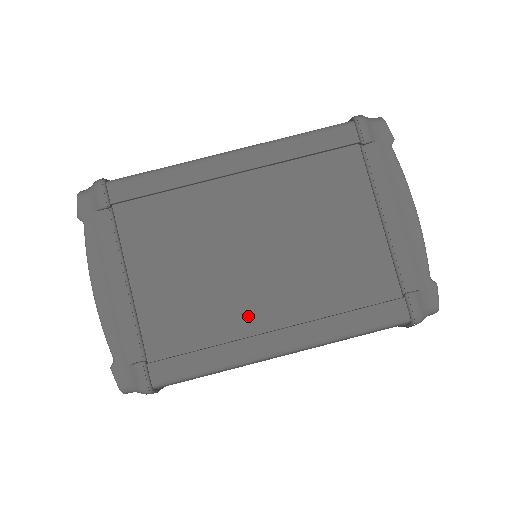
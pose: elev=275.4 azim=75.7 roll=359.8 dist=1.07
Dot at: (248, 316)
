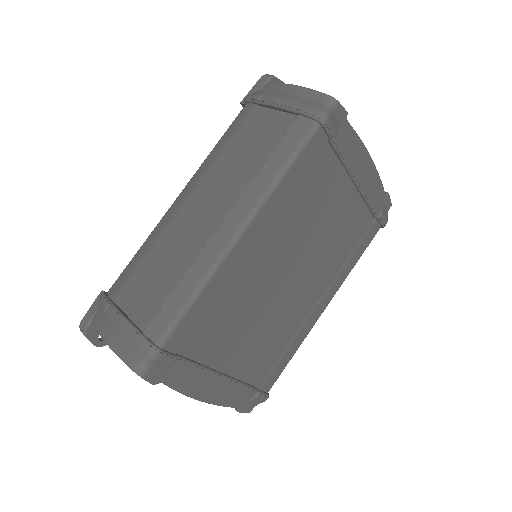
Dot at: (300, 311)
